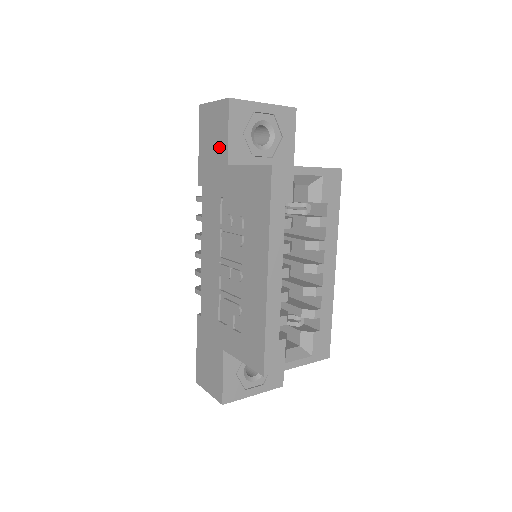
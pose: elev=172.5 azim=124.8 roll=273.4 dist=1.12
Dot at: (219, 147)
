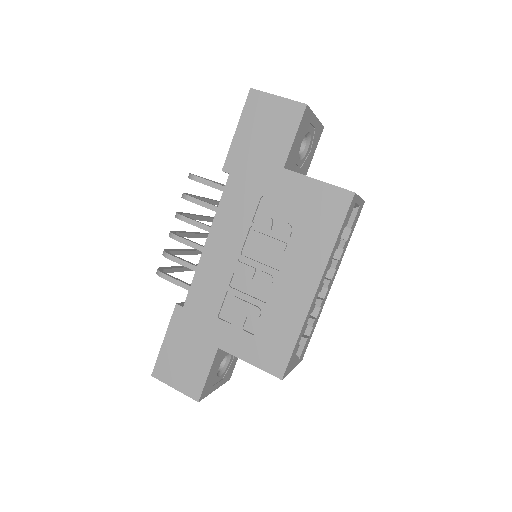
Dot at: (275, 145)
